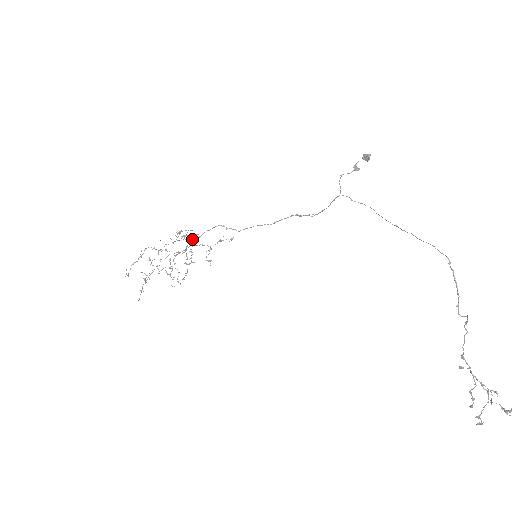
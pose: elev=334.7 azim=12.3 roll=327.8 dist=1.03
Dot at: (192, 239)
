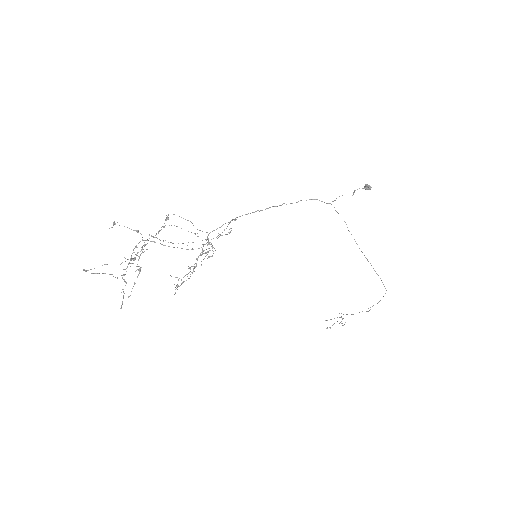
Dot at: occluded
